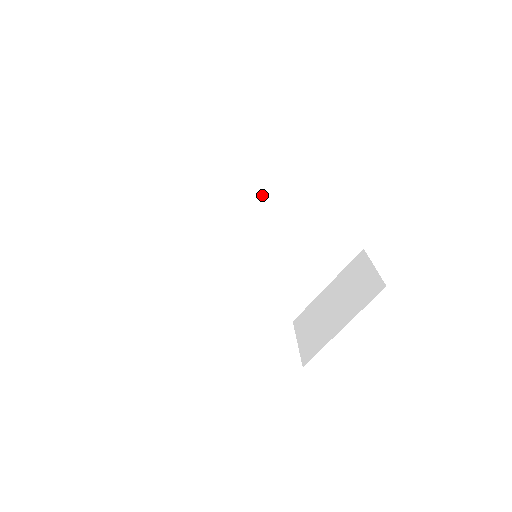
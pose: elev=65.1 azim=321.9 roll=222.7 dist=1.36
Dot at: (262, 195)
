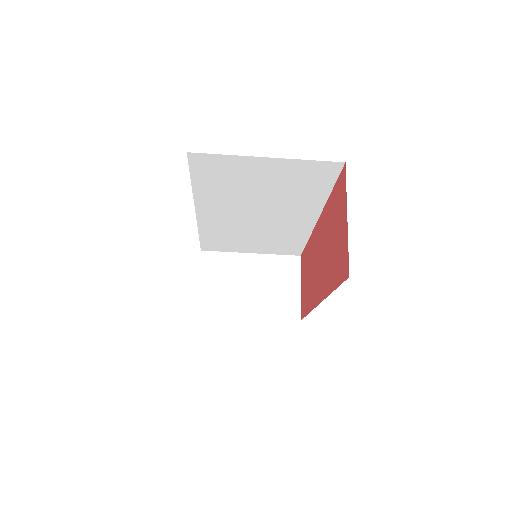
Dot at: (304, 208)
